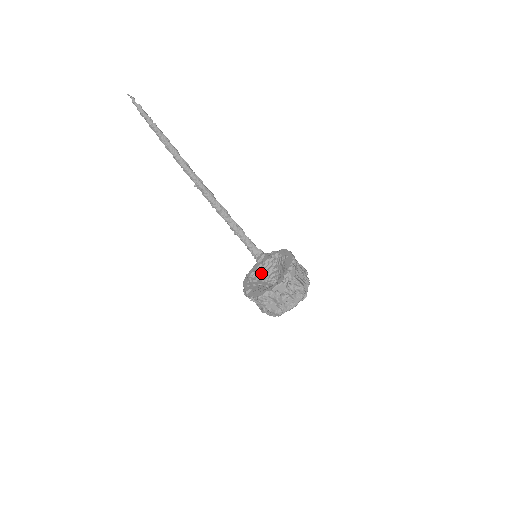
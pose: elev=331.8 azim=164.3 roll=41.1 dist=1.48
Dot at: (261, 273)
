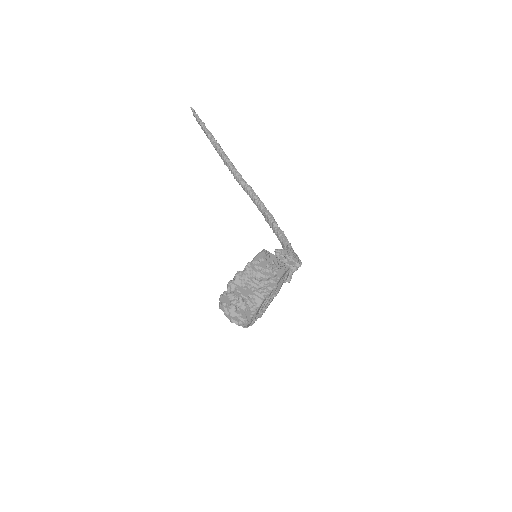
Dot at: occluded
